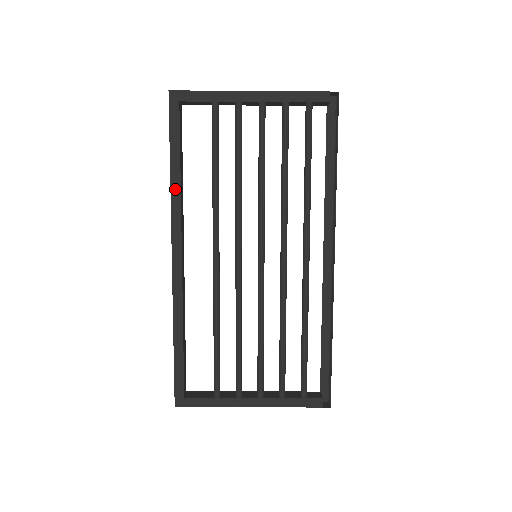
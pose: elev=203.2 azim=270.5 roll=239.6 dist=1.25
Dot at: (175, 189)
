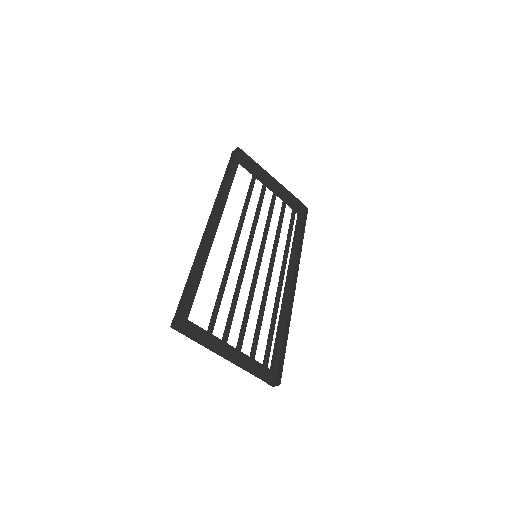
Dot at: (227, 189)
